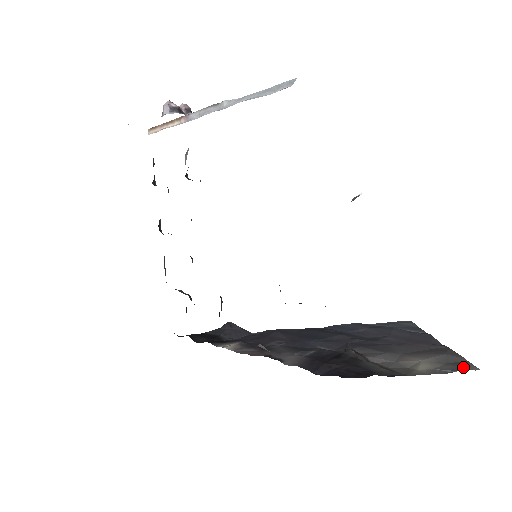
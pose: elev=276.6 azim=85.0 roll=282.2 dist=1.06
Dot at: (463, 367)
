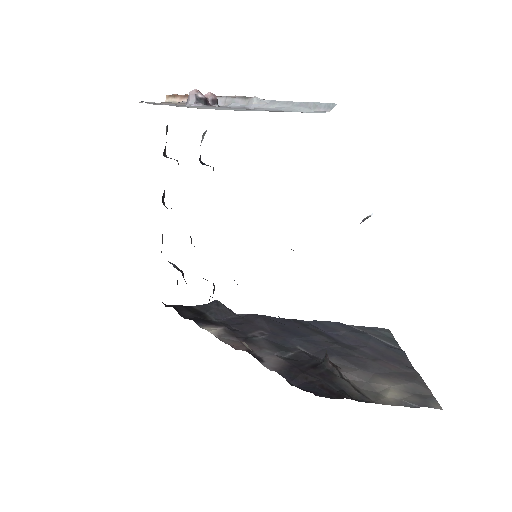
Dot at: (428, 403)
